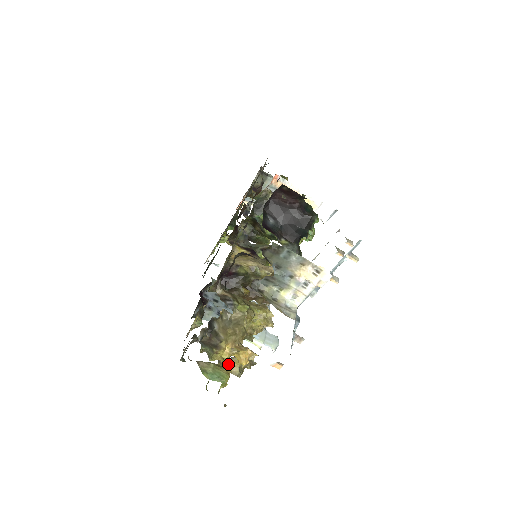
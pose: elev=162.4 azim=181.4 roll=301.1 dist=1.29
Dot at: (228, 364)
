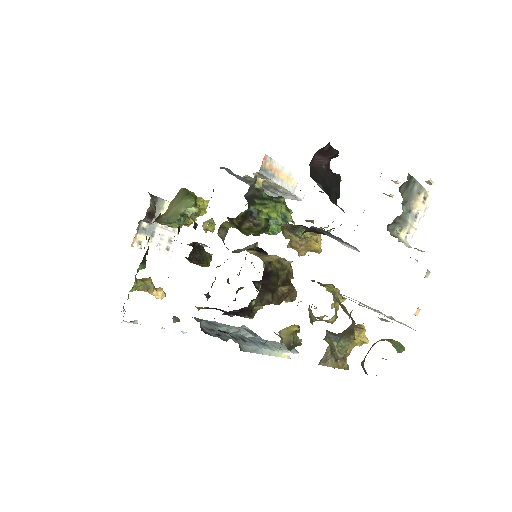
Dot at: occluded
